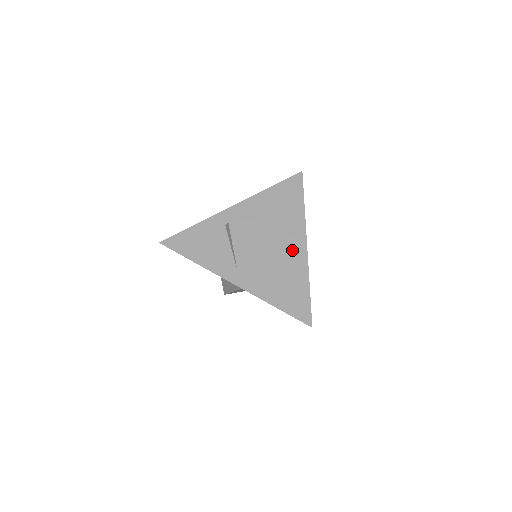
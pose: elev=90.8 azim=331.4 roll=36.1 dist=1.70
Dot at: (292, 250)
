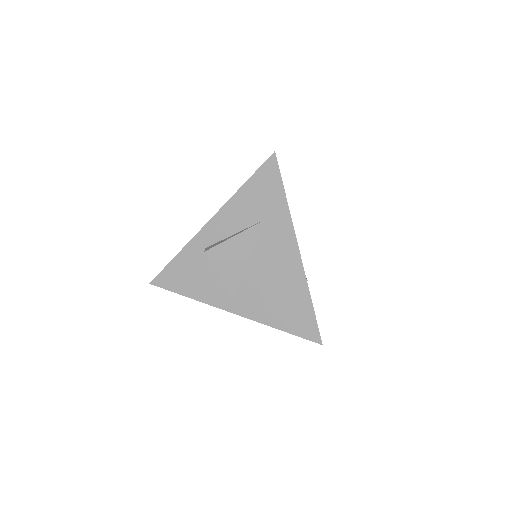
Dot at: (284, 261)
